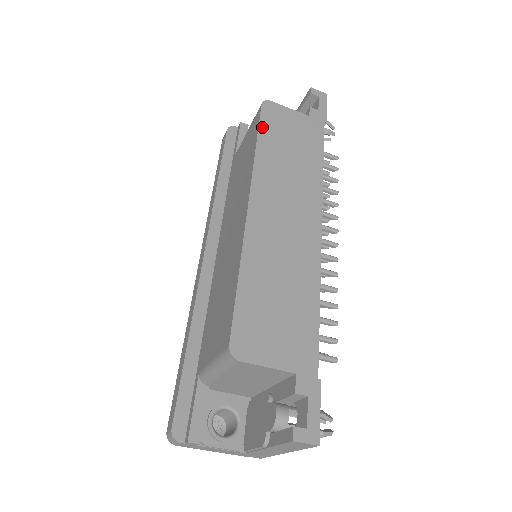
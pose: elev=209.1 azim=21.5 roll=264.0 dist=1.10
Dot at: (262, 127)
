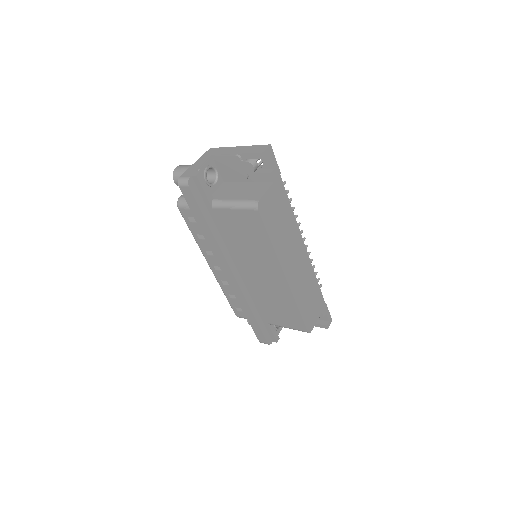
Dot at: (267, 227)
